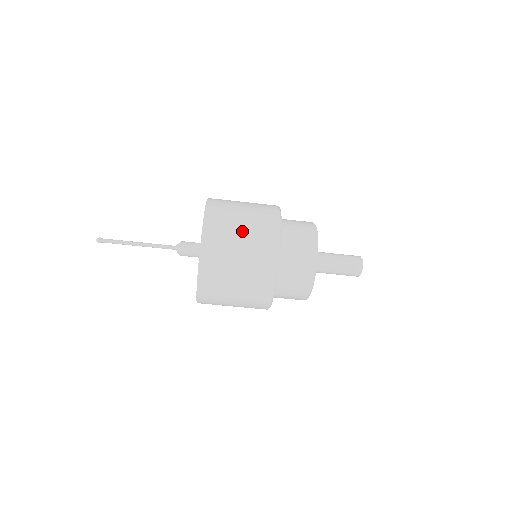
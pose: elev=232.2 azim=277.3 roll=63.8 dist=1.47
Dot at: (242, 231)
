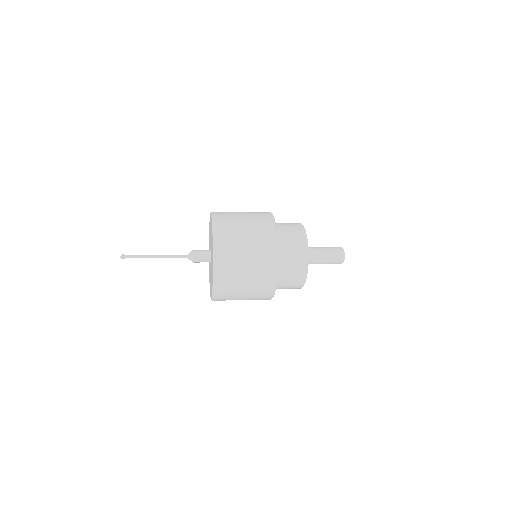
Dot at: (245, 280)
